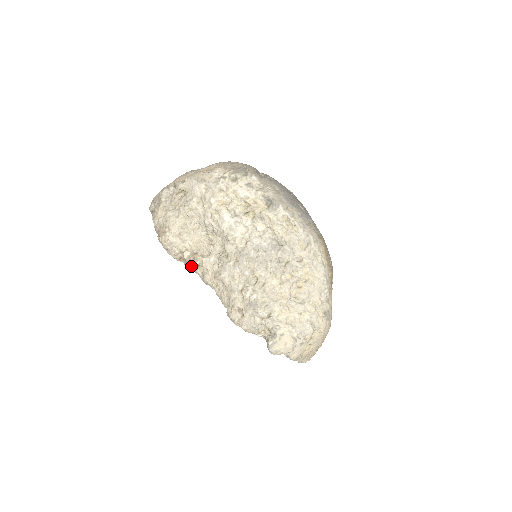
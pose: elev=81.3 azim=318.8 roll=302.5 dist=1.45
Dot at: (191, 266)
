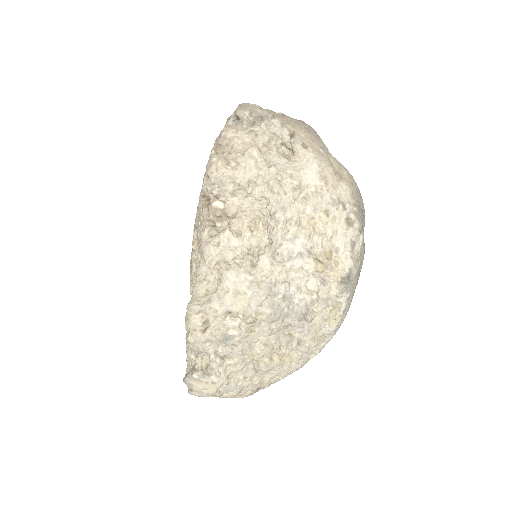
Dot at: (207, 217)
